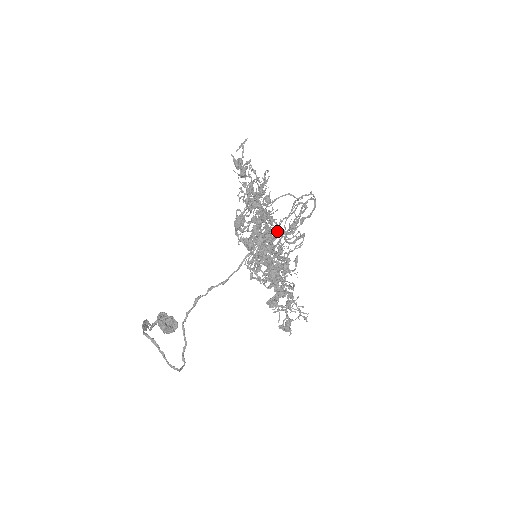
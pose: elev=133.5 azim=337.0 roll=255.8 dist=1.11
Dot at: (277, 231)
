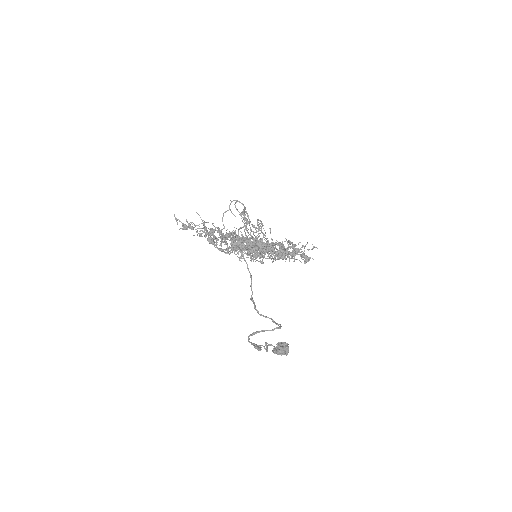
Dot at: occluded
